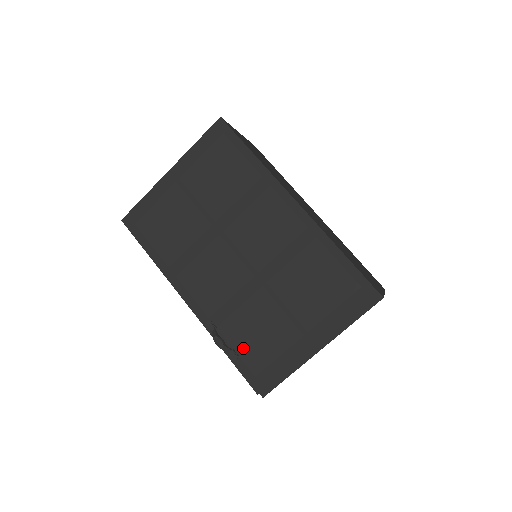
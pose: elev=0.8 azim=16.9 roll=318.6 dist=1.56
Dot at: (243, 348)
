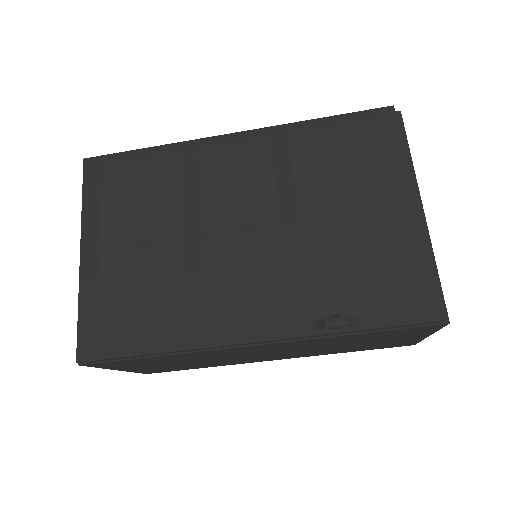
Dot at: (363, 302)
